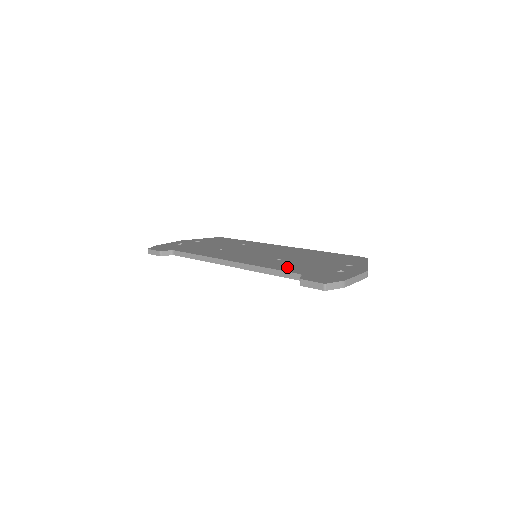
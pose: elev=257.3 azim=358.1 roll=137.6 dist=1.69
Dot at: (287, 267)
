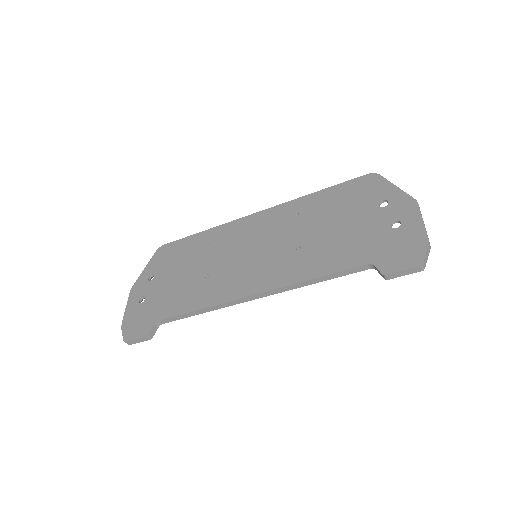
Dot at: (333, 260)
